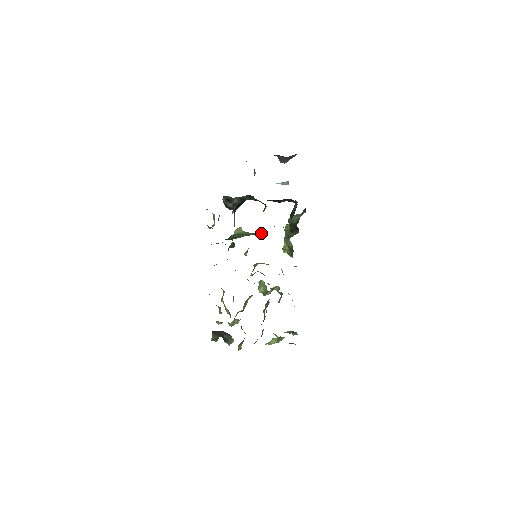
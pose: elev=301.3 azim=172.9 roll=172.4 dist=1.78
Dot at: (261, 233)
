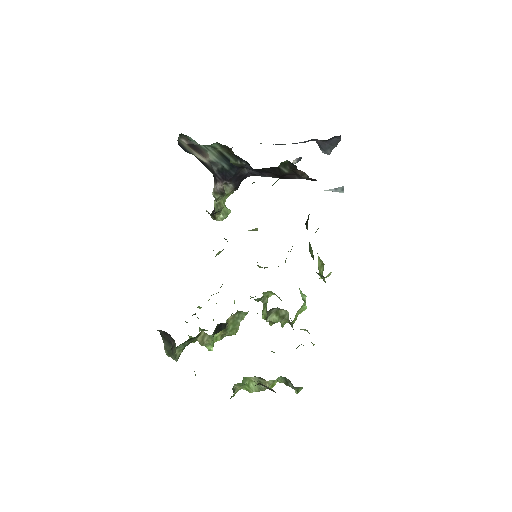
Dot at: occluded
